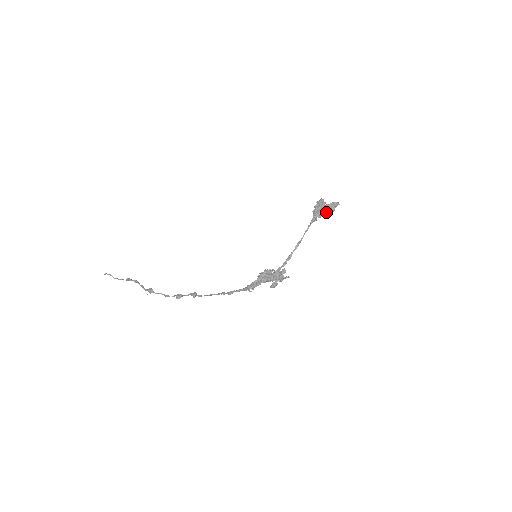
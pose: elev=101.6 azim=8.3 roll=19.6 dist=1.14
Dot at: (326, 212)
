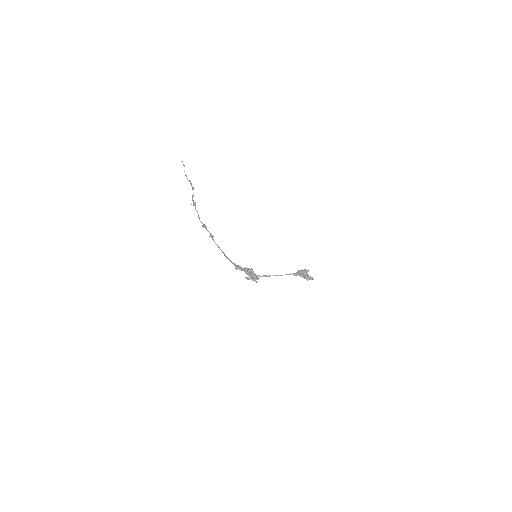
Dot at: (304, 277)
